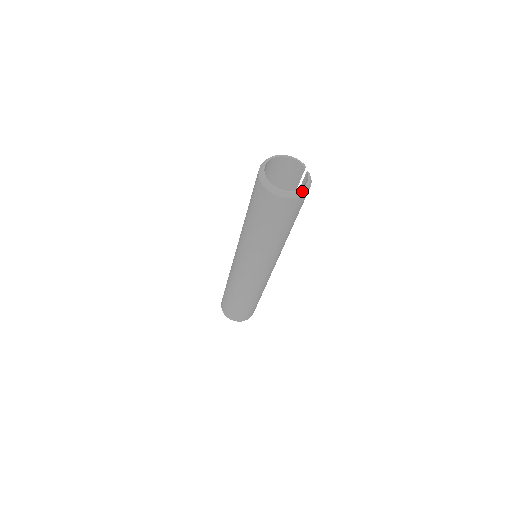
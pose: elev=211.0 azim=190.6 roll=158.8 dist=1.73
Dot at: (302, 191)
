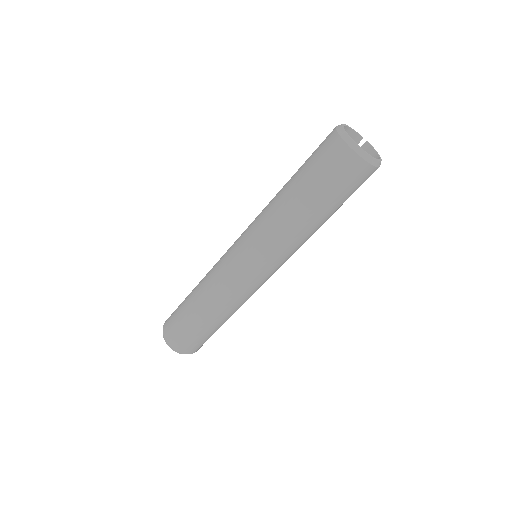
Dot at: occluded
